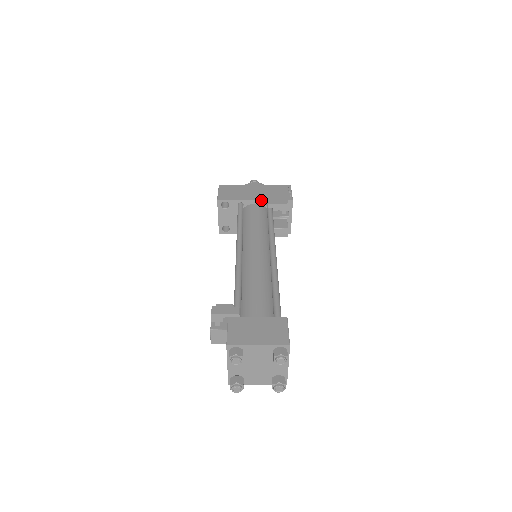
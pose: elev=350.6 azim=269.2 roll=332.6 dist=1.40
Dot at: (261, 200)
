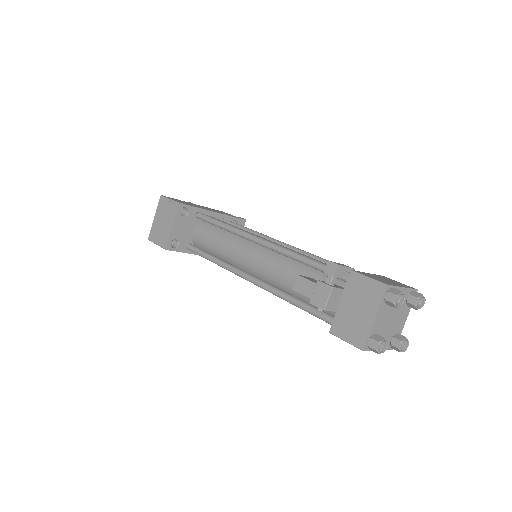
Dot at: (218, 213)
